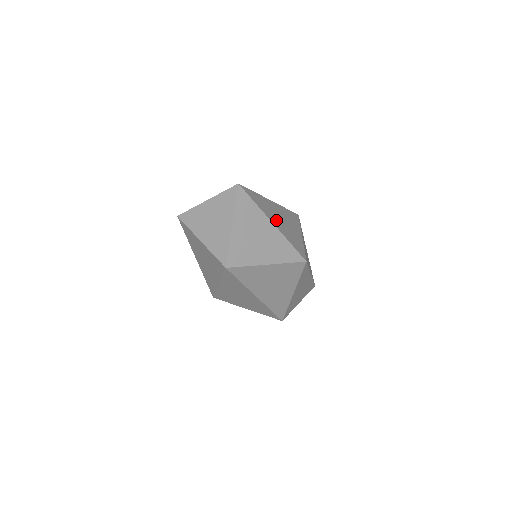
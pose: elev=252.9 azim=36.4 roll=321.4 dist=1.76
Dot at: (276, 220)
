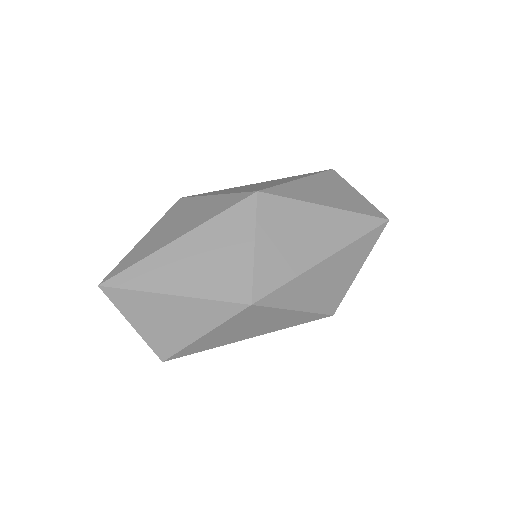
Dot at: (181, 278)
